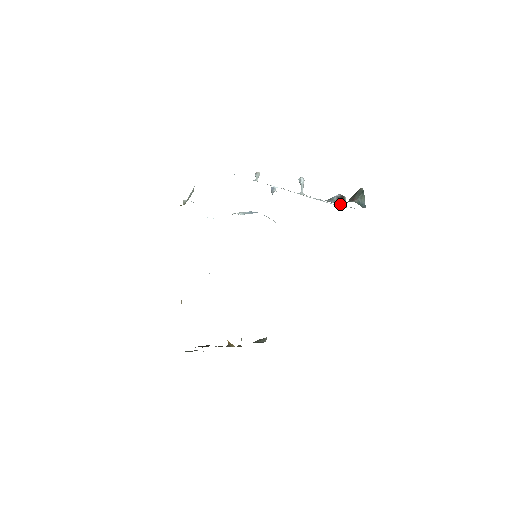
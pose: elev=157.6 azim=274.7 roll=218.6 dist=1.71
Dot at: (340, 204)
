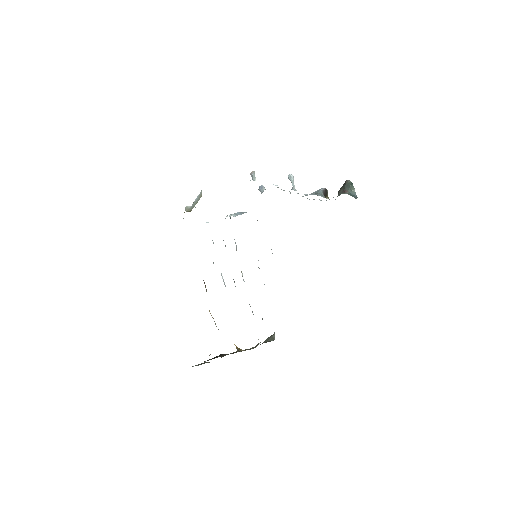
Dot at: occluded
